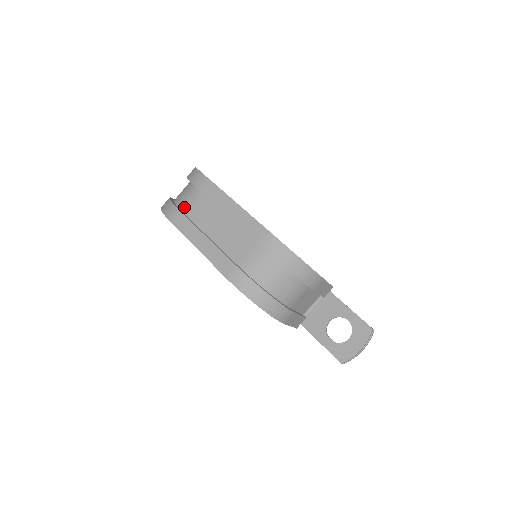
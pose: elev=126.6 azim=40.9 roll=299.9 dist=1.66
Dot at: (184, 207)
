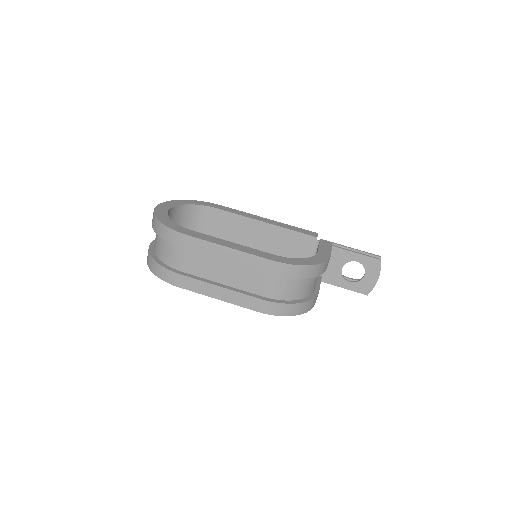
Dot at: (176, 266)
